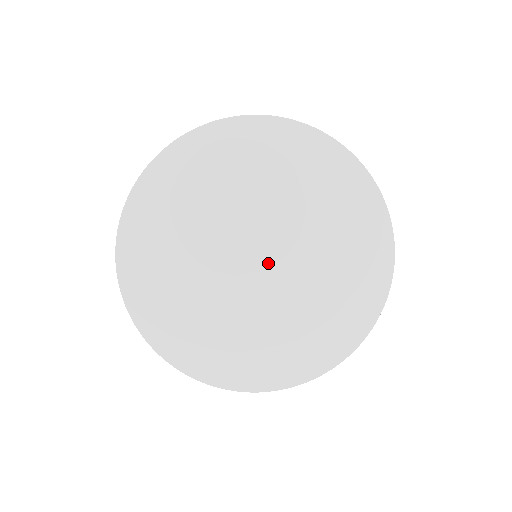
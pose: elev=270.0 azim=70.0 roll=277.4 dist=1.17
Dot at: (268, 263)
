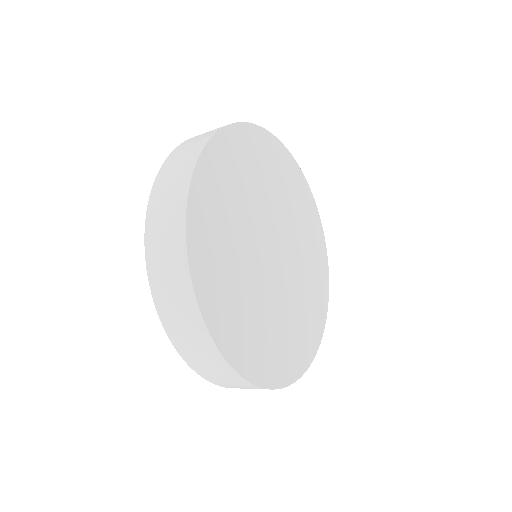
Dot at: (281, 255)
